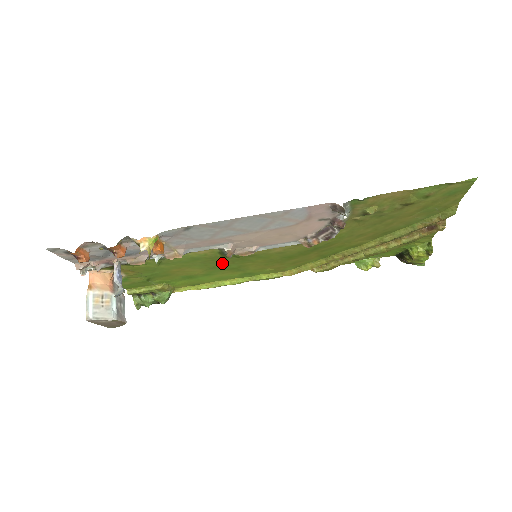
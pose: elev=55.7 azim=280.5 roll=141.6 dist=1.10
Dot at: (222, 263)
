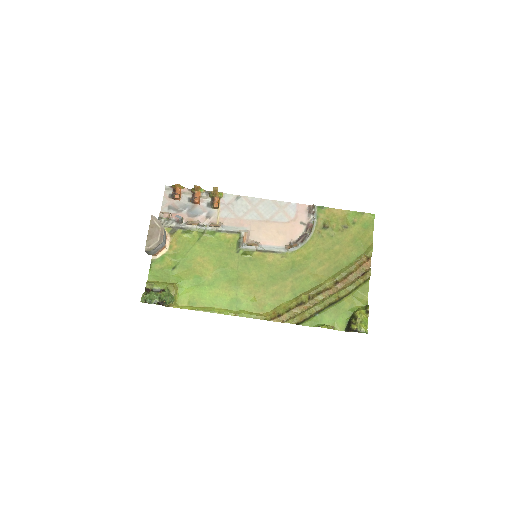
Dot at: (231, 264)
